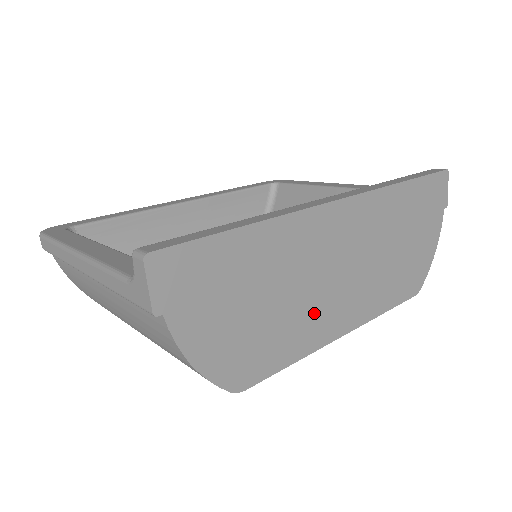
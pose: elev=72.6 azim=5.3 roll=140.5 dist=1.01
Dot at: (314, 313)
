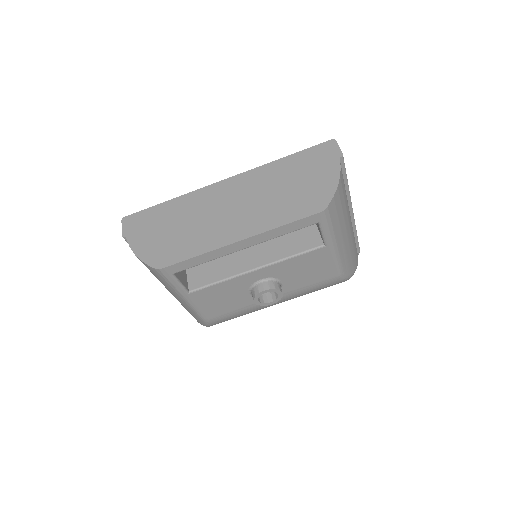
Dot at: (211, 231)
